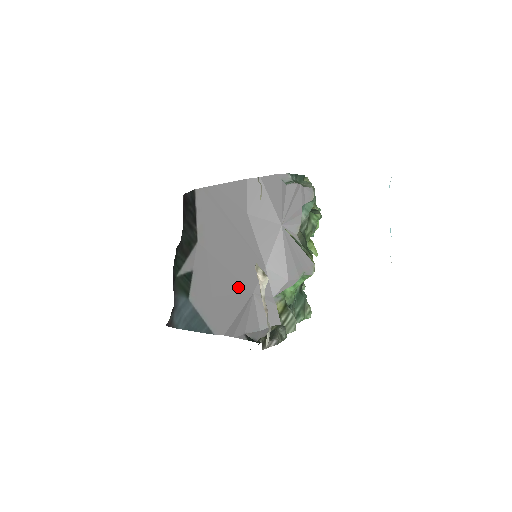
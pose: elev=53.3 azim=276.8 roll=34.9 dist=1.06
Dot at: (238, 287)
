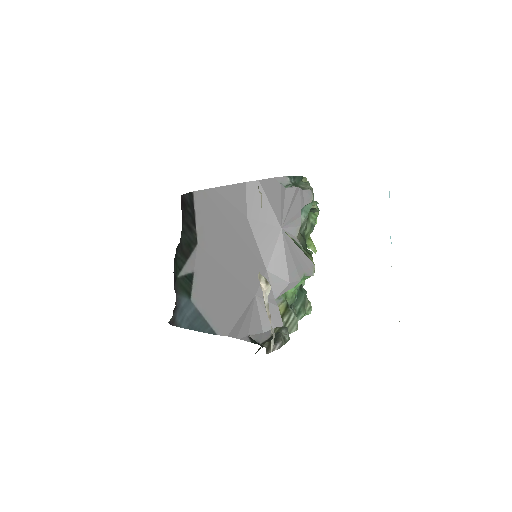
Dot at: (240, 289)
